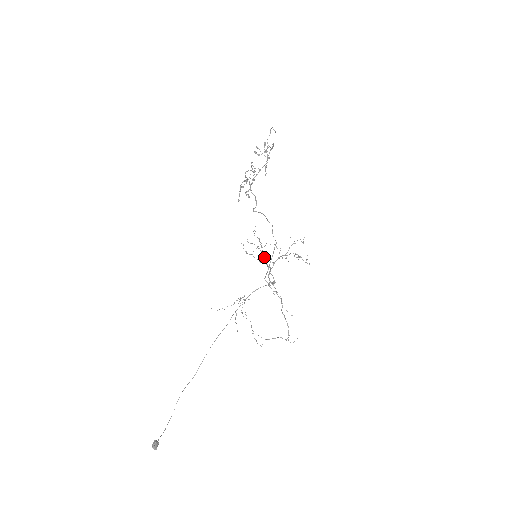
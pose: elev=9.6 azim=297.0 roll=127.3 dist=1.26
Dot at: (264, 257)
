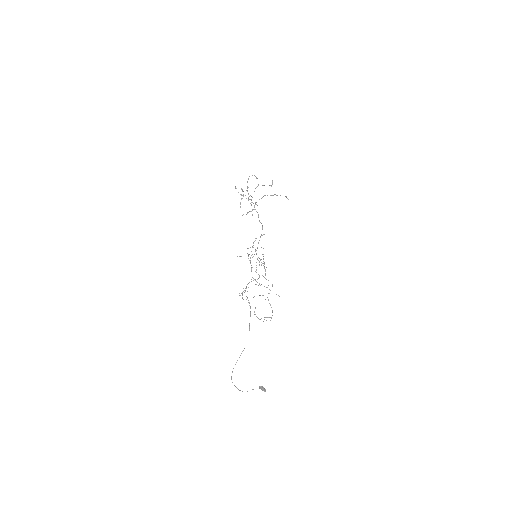
Dot at: (257, 258)
